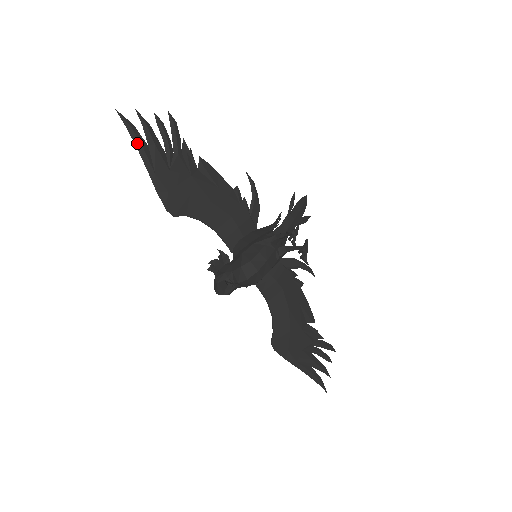
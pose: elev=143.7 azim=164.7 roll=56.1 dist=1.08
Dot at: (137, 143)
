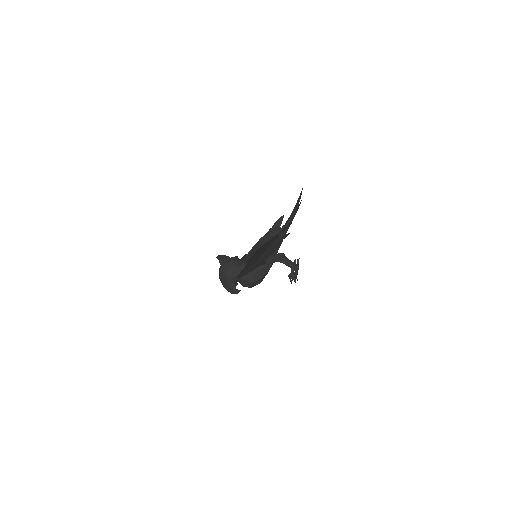
Dot at: occluded
